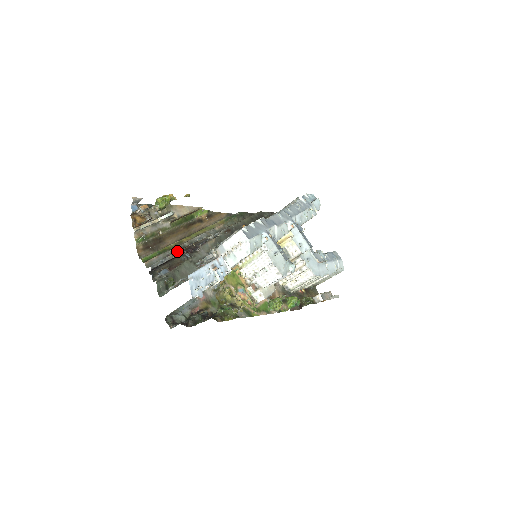
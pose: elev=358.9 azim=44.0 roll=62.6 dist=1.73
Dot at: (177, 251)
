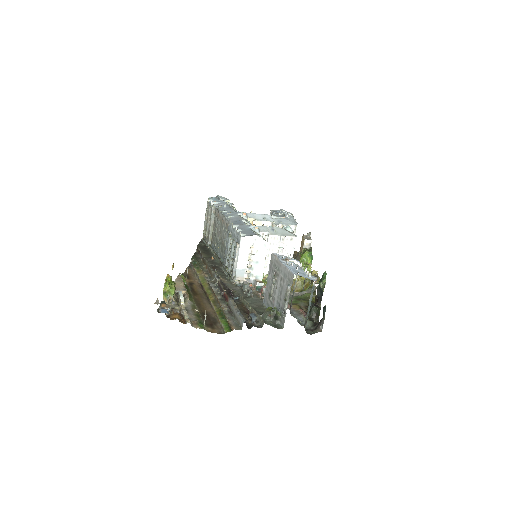
Dot at: (226, 305)
